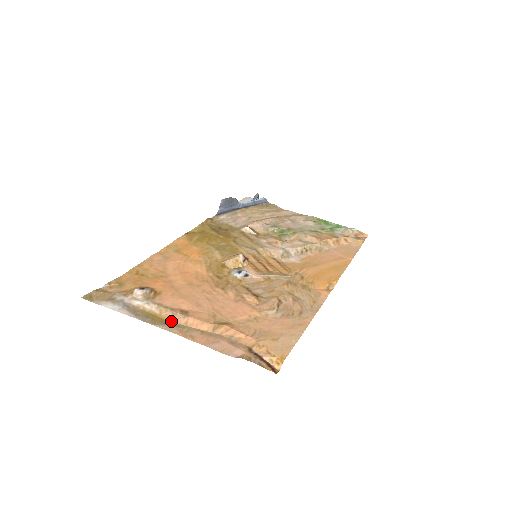
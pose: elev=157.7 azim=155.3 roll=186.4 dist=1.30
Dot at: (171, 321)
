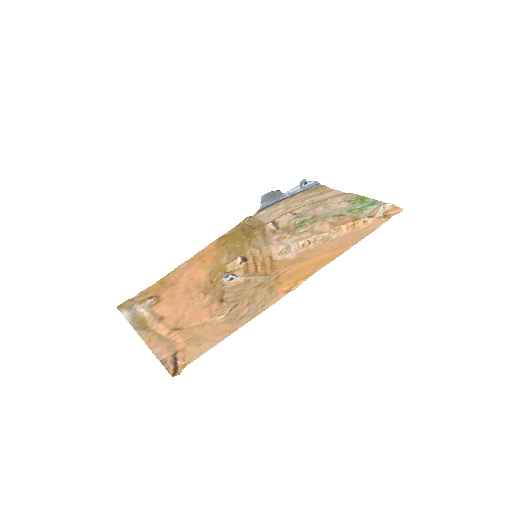
Dot at: (149, 326)
